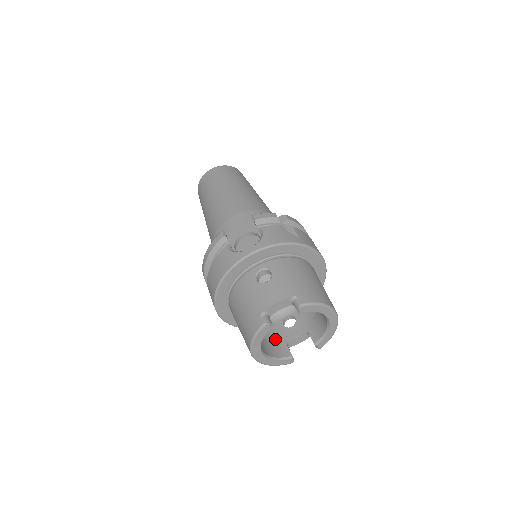
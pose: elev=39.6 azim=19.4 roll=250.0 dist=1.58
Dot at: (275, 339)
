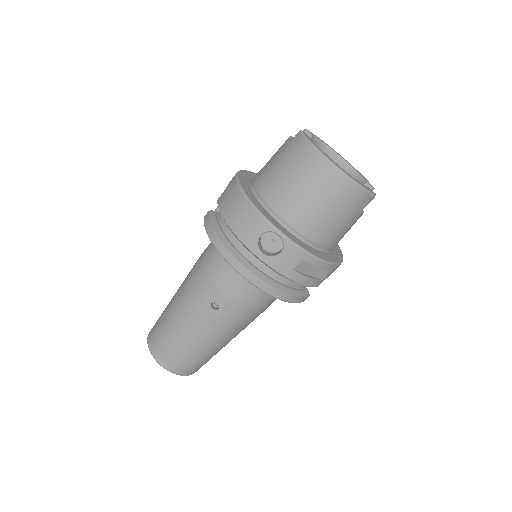
Dot at: occluded
